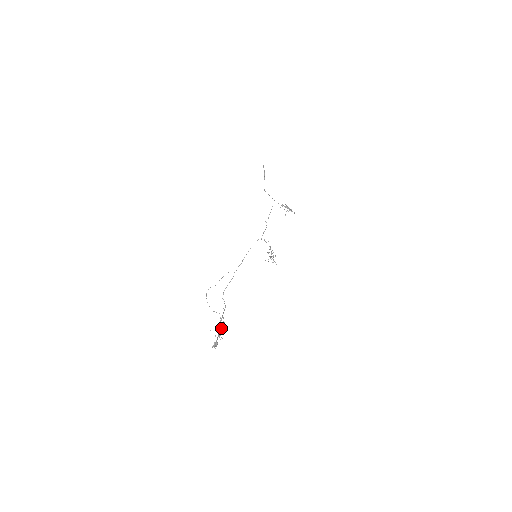
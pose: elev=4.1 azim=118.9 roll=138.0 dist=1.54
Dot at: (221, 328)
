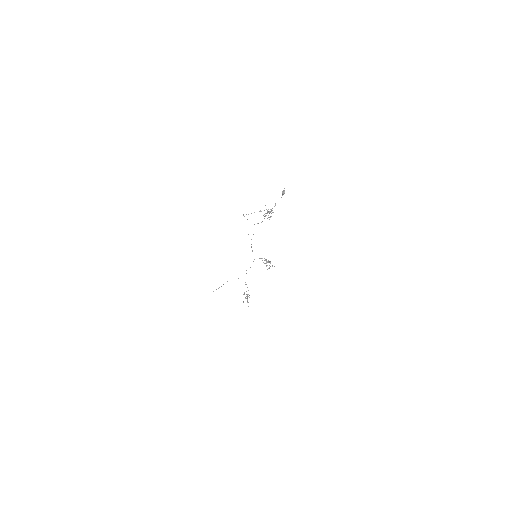
Dot at: occluded
